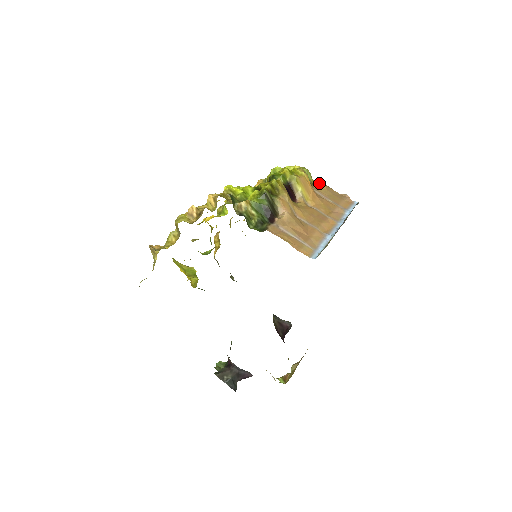
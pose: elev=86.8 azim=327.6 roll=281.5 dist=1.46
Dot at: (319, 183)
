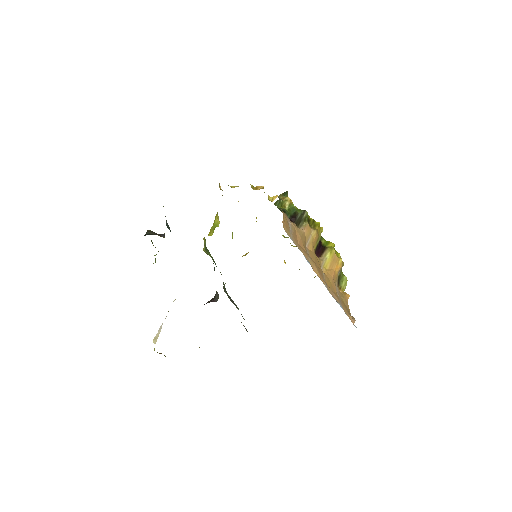
Dot at: (345, 293)
